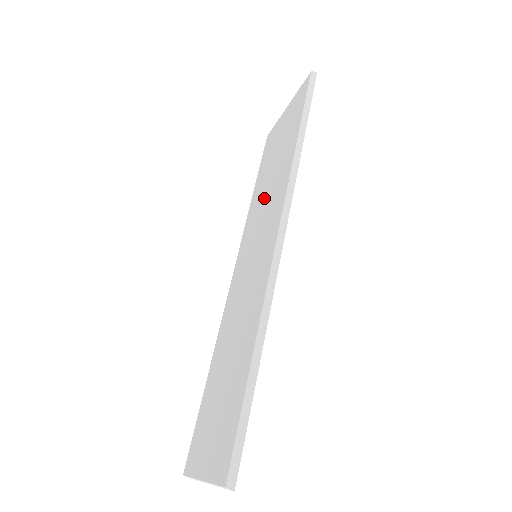
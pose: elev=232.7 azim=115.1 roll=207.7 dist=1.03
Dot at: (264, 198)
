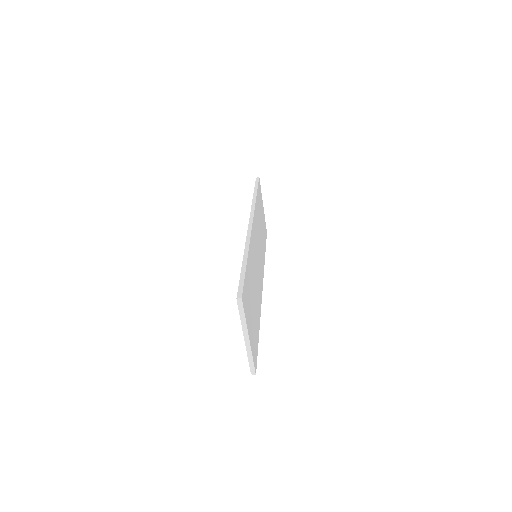
Dot at: occluded
